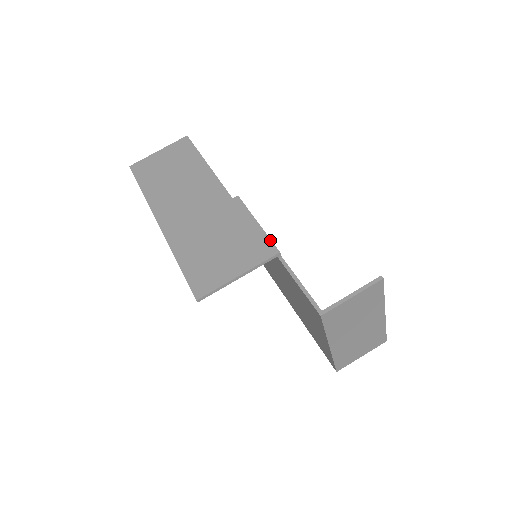
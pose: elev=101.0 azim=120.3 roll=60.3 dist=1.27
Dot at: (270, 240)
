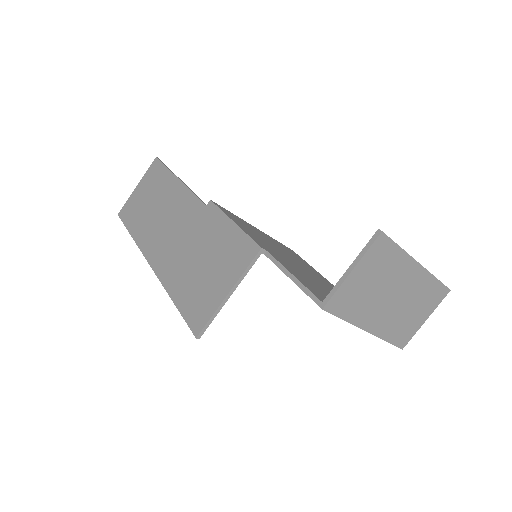
Dot at: (249, 238)
